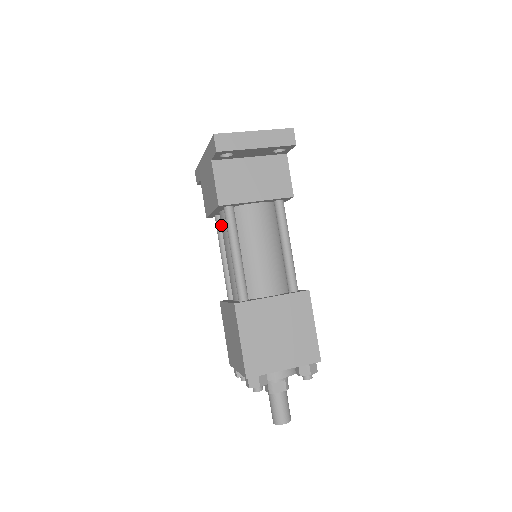
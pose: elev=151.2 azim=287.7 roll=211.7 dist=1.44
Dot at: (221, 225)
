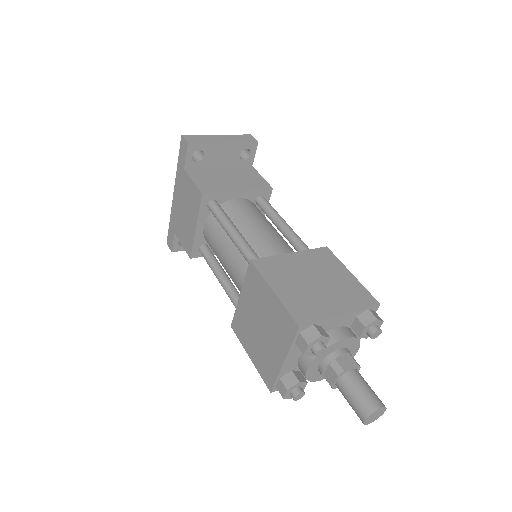
Dot at: (209, 238)
